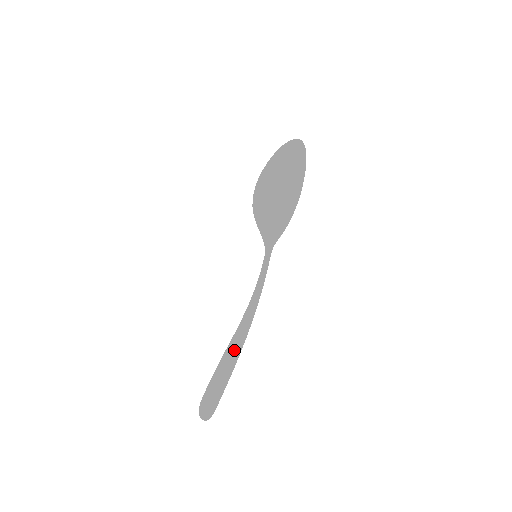
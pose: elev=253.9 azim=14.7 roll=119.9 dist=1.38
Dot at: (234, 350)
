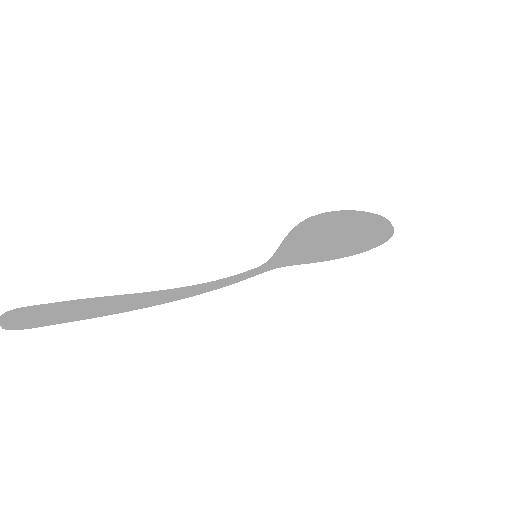
Dot at: (125, 303)
